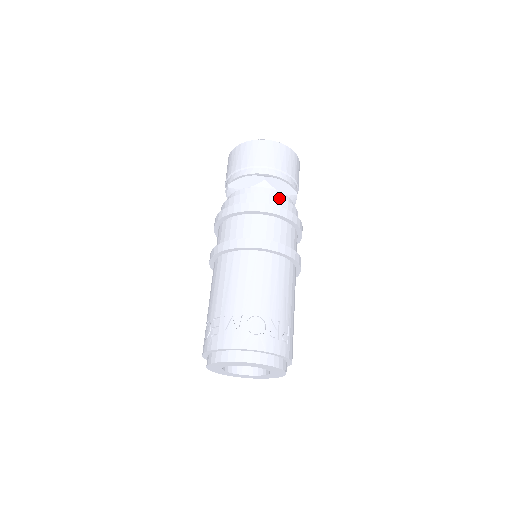
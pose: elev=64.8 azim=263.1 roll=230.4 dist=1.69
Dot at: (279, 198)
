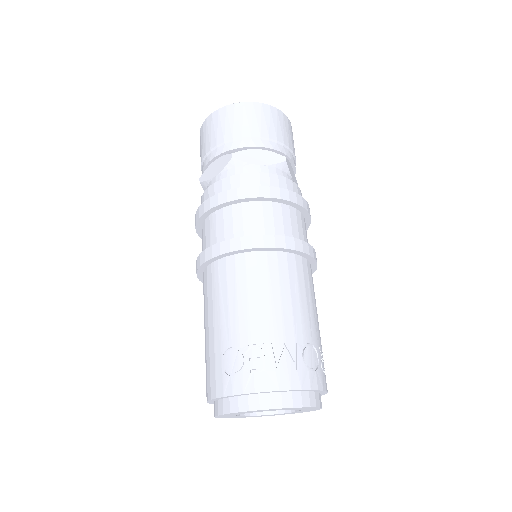
Dot at: (298, 188)
